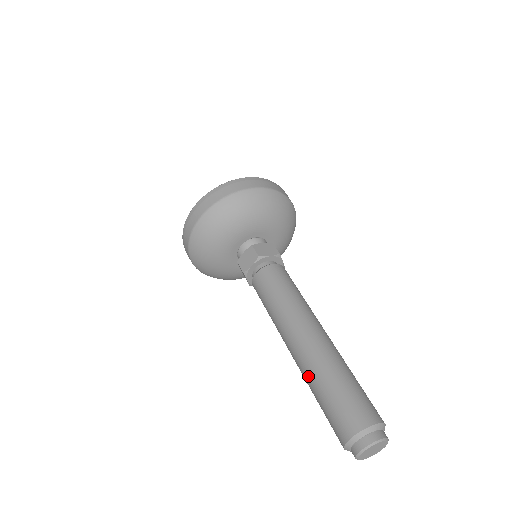
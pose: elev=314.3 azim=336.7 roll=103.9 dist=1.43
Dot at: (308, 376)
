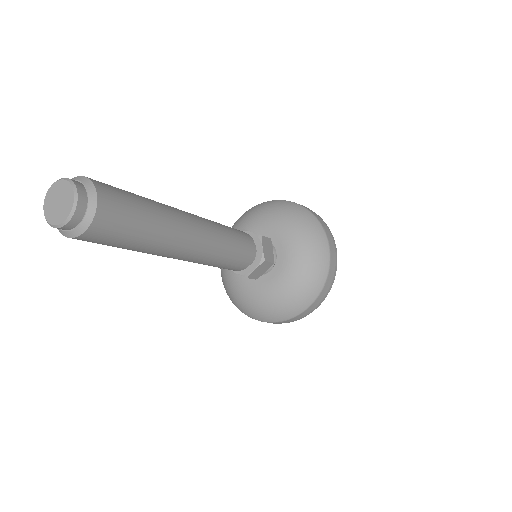
Dot at: occluded
